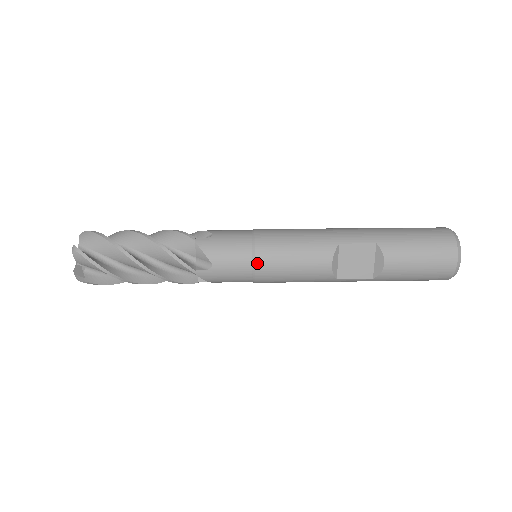
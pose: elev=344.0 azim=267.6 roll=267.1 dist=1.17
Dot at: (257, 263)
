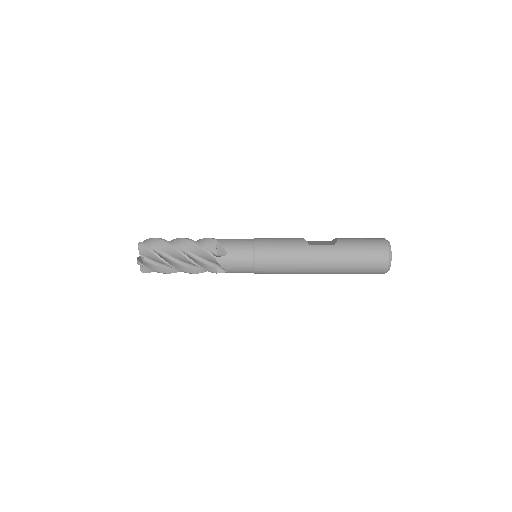
Dot at: (256, 238)
